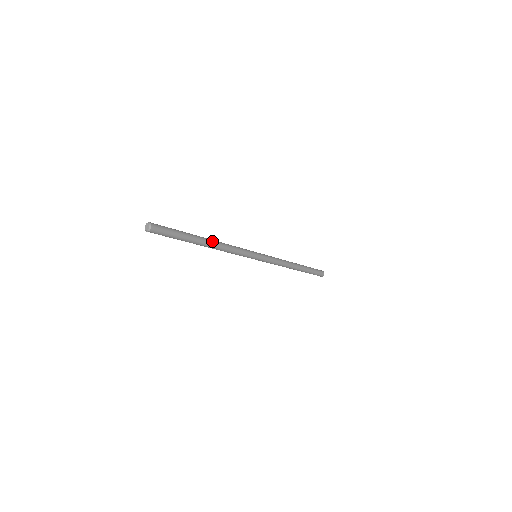
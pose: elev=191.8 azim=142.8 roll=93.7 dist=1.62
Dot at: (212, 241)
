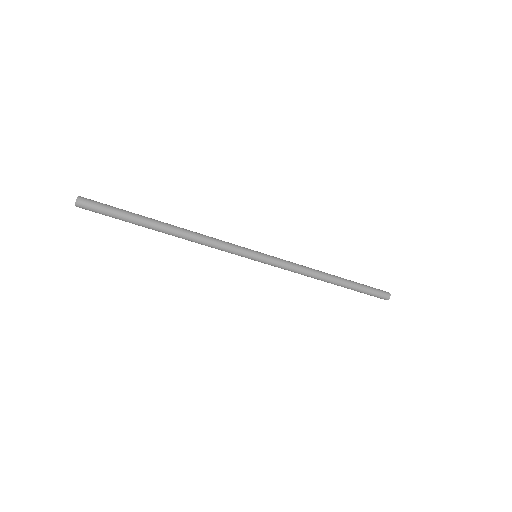
Dot at: (175, 226)
